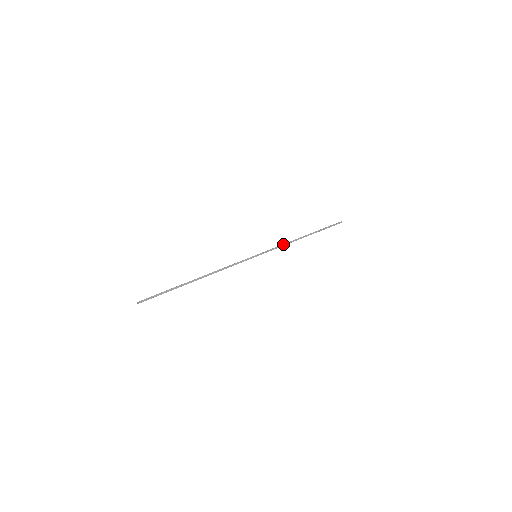
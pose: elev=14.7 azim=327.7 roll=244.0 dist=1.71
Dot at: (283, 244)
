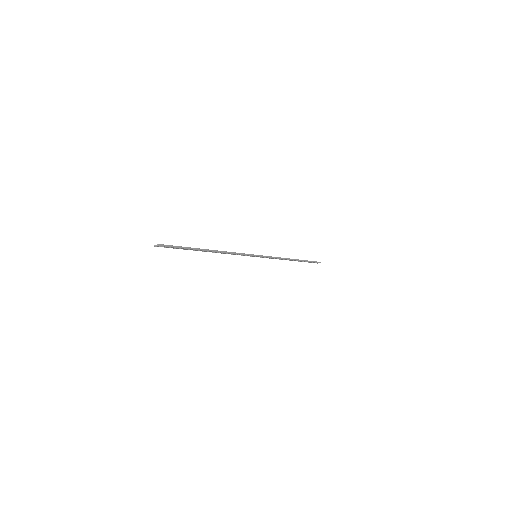
Dot at: (278, 257)
